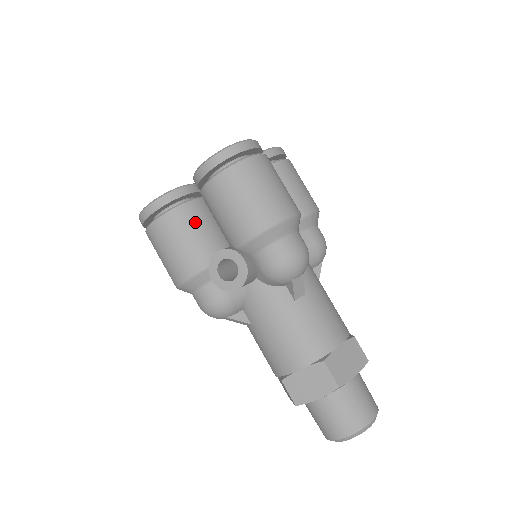
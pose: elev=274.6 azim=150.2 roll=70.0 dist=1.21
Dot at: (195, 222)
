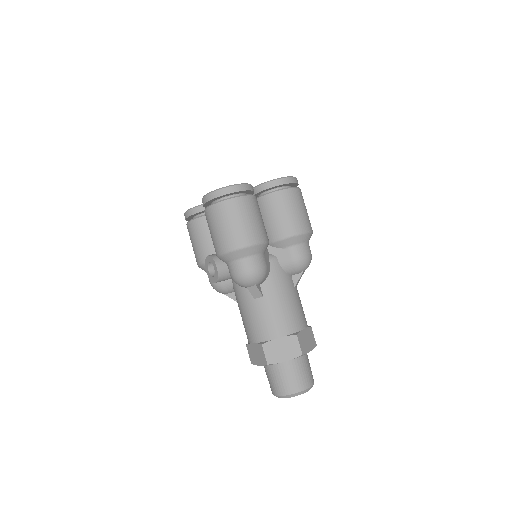
Dot at: (205, 231)
